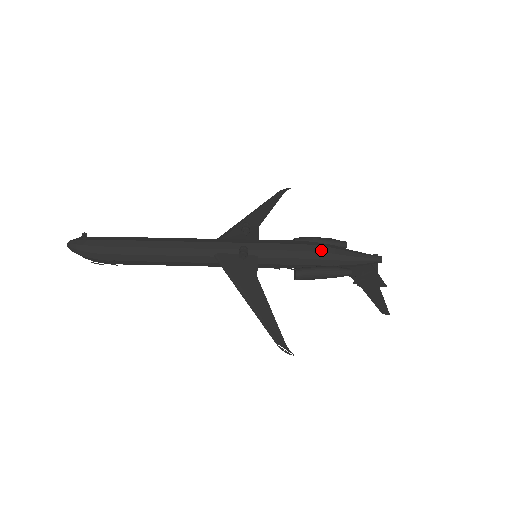
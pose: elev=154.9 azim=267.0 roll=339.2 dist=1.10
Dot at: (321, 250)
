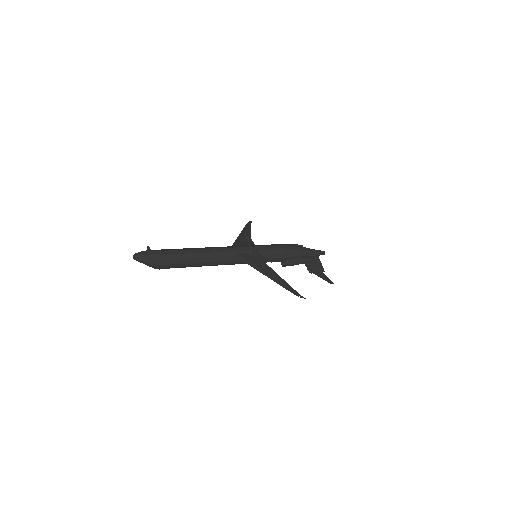
Dot at: (295, 248)
